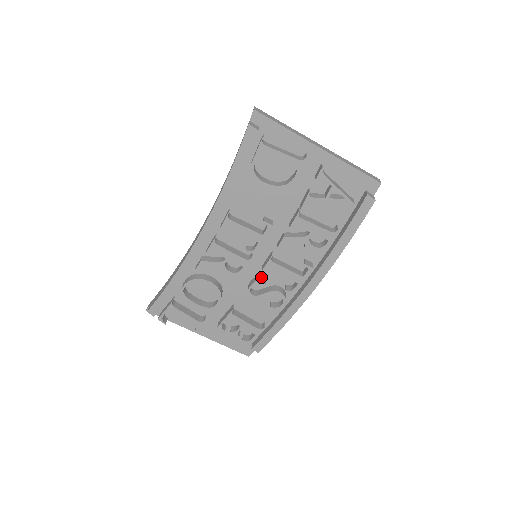
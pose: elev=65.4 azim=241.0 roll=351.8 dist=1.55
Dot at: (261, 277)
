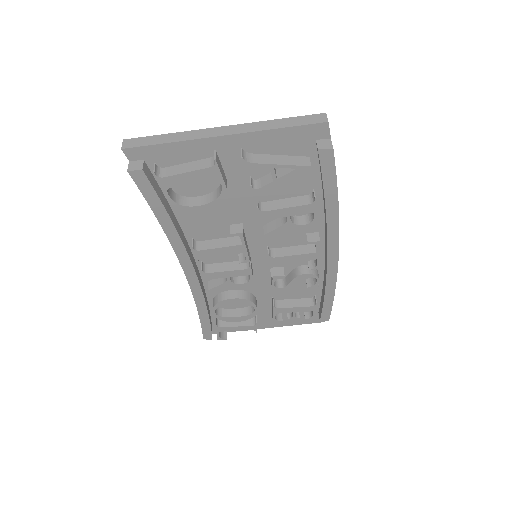
Dot at: (277, 269)
